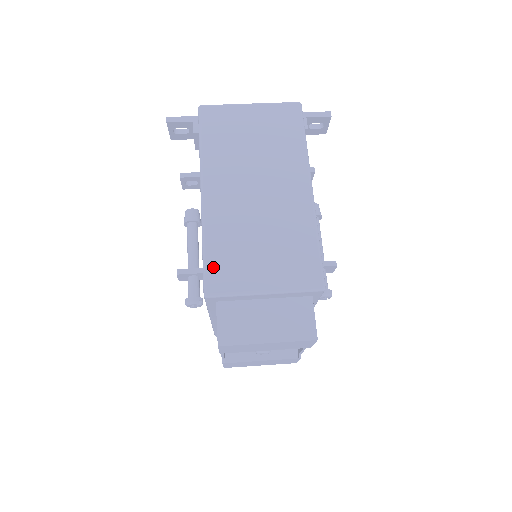
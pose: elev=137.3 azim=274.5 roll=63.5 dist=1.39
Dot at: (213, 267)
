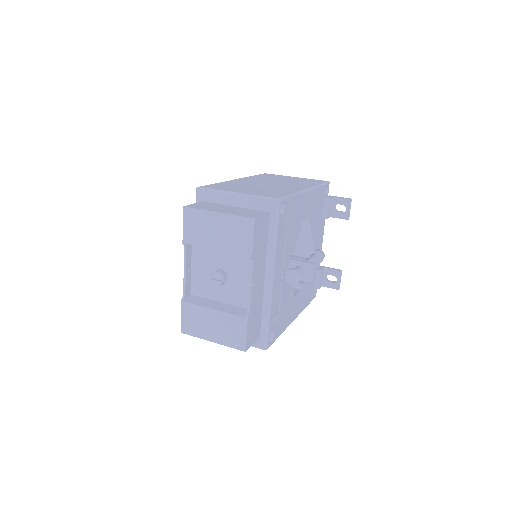
Dot at: (214, 185)
